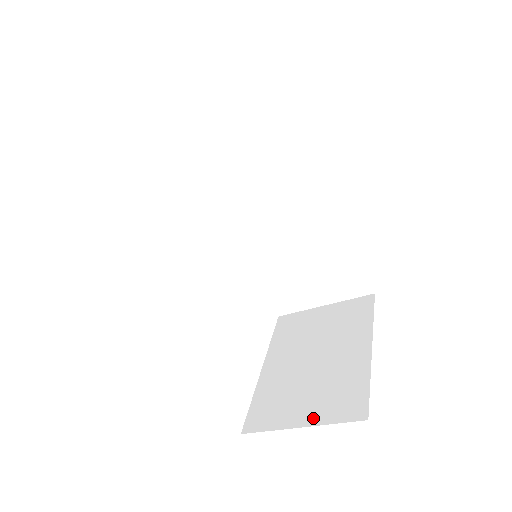
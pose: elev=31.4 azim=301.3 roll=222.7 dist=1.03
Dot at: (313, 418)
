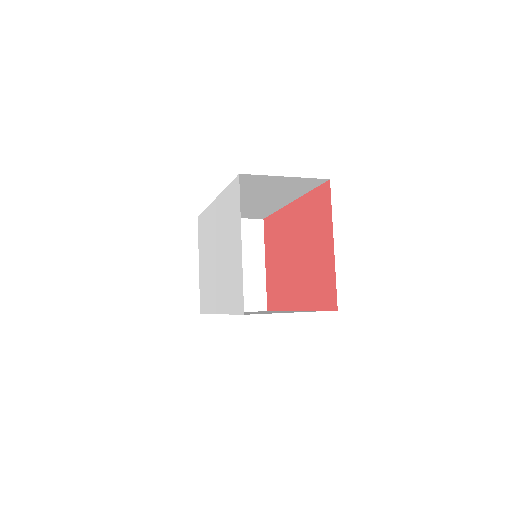
Dot at: occluded
